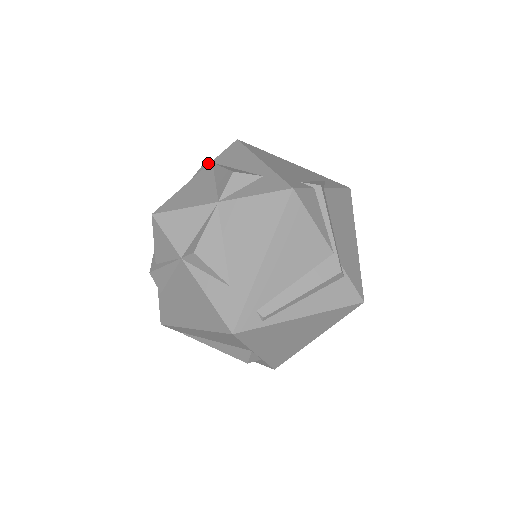
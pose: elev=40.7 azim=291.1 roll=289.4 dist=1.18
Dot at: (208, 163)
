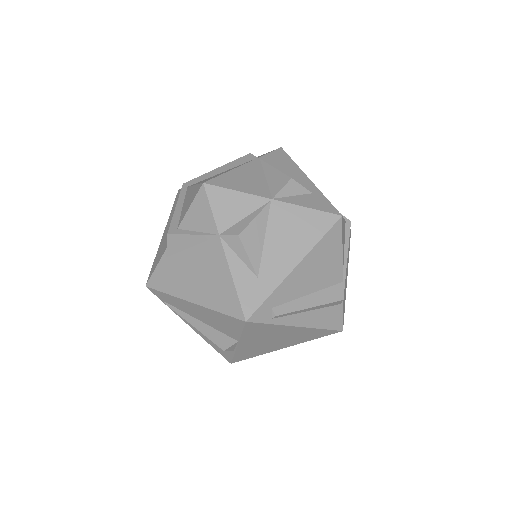
Dot at: (254, 157)
